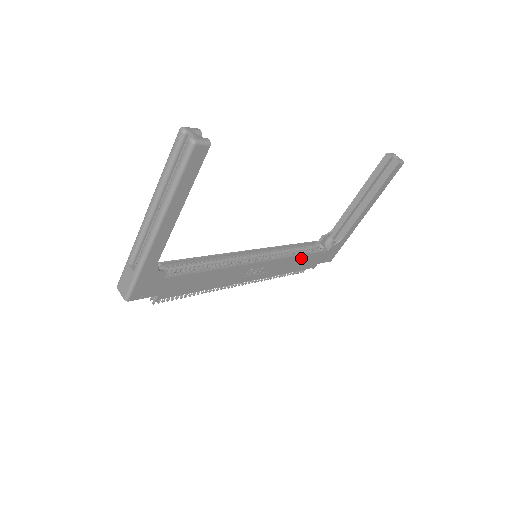
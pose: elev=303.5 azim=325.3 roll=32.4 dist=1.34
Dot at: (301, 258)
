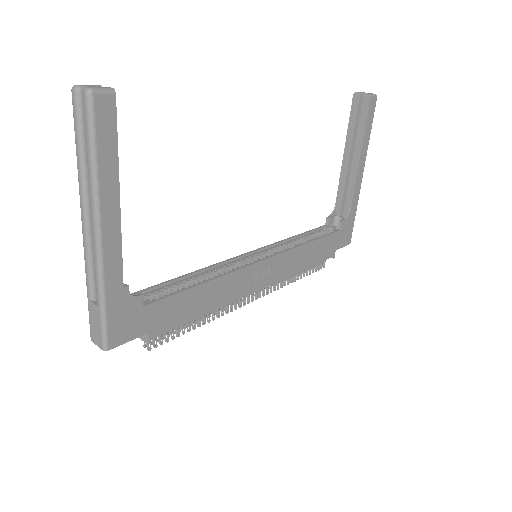
Dot at: (312, 246)
